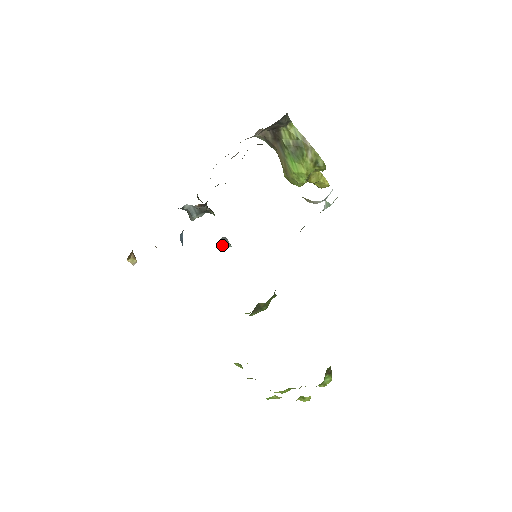
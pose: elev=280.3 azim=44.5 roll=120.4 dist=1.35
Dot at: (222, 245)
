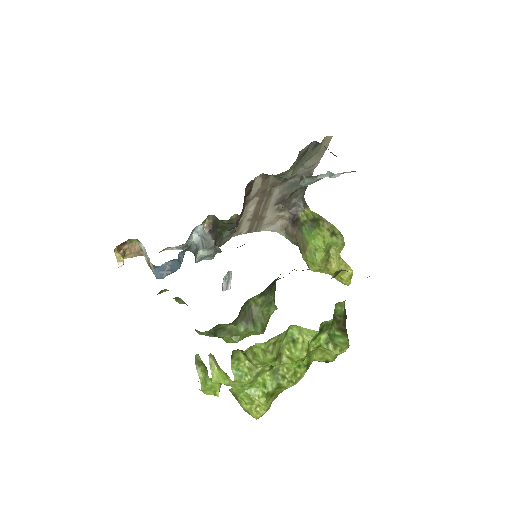
Dot at: occluded
